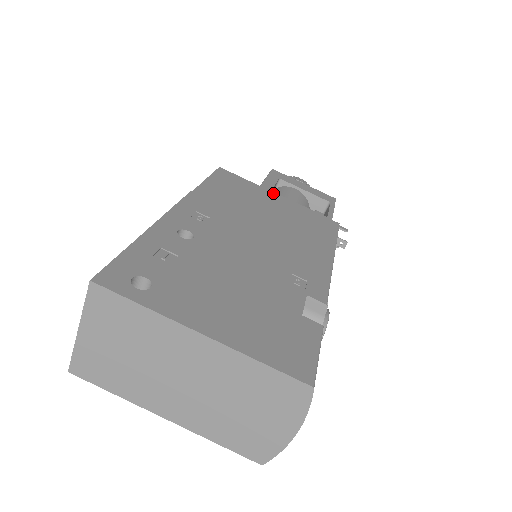
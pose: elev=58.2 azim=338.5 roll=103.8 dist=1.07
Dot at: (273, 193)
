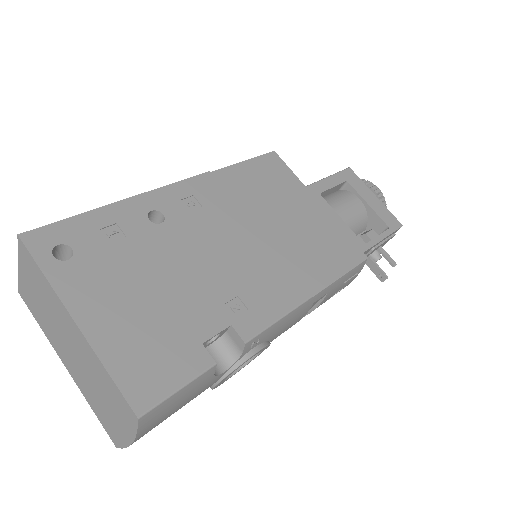
Dot at: (313, 198)
